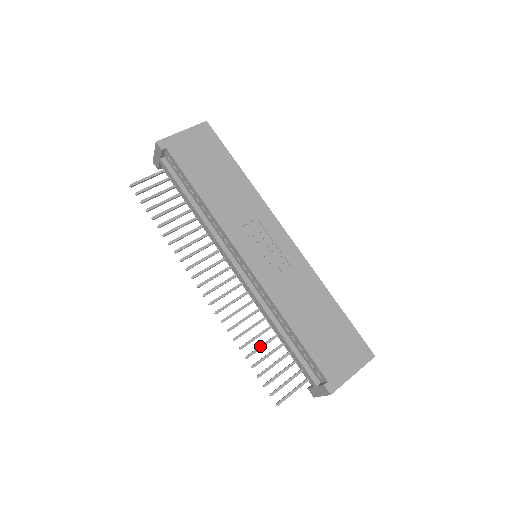
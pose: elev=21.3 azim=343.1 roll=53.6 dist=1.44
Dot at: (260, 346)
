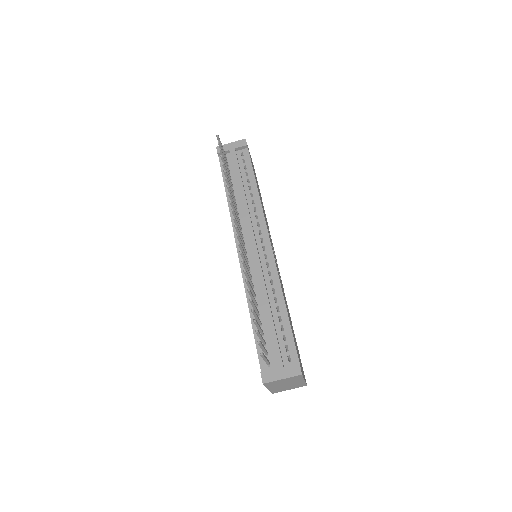
Dot at: occluded
